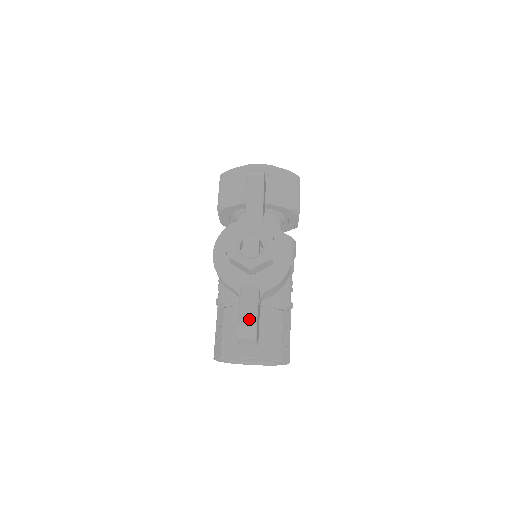
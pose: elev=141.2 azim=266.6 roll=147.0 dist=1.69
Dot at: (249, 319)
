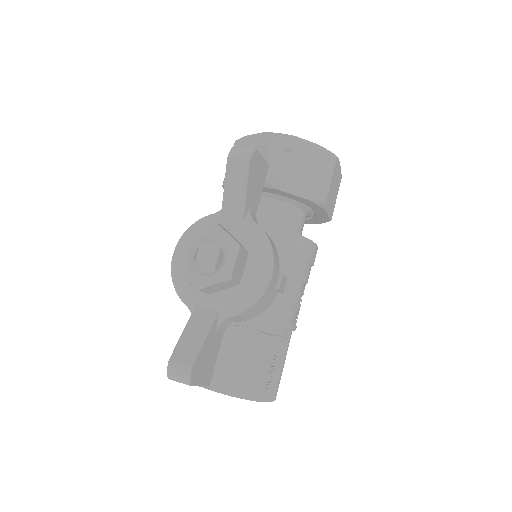
Dot at: (185, 357)
